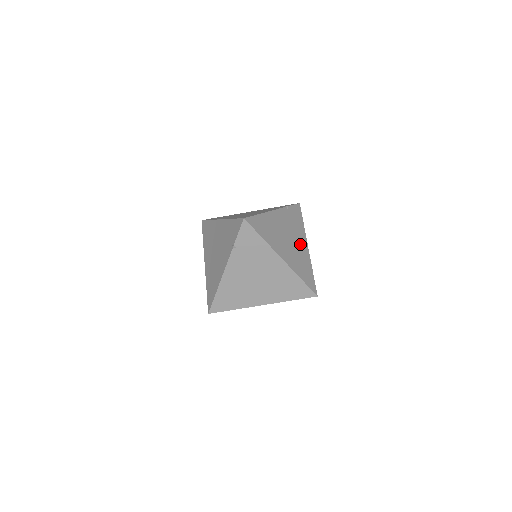
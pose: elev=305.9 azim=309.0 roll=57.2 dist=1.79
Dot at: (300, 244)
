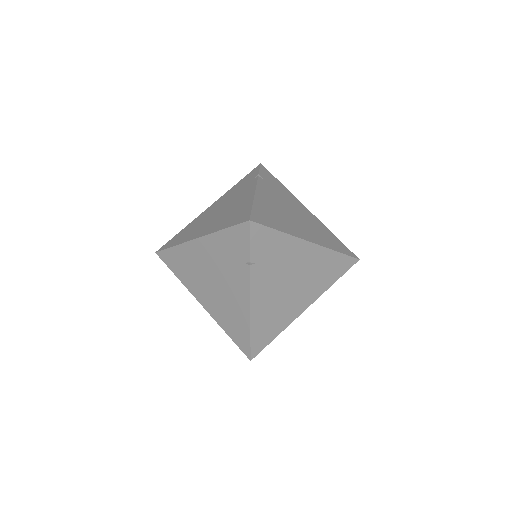
Dot at: (302, 211)
